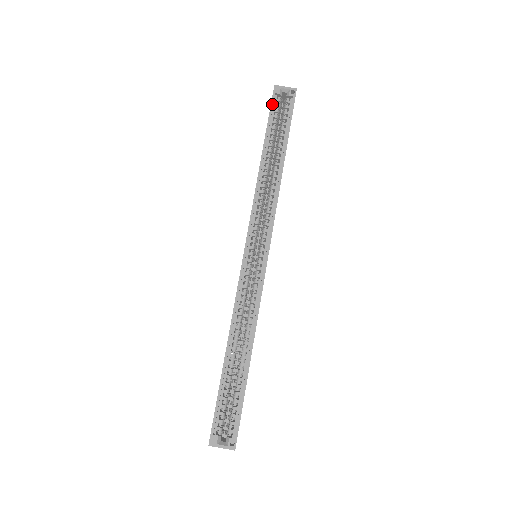
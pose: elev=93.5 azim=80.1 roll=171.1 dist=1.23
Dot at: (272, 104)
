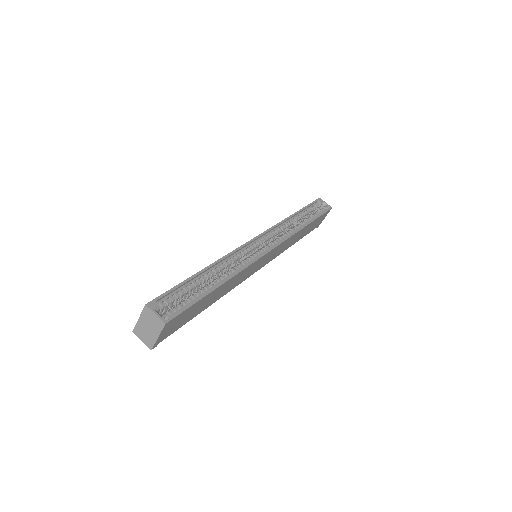
Dot at: (314, 202)
